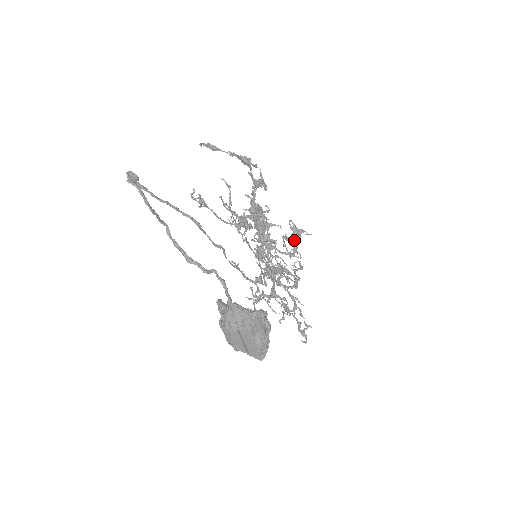
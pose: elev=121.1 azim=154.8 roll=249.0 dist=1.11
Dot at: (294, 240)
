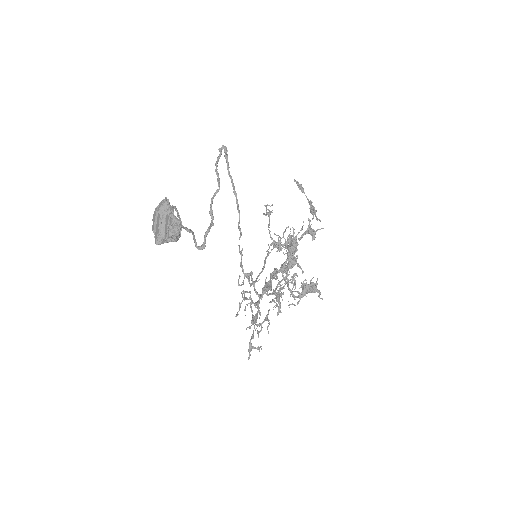
Dot at: (301, 285)
